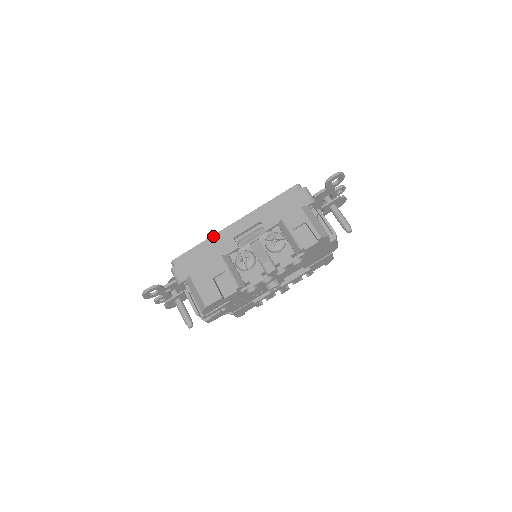
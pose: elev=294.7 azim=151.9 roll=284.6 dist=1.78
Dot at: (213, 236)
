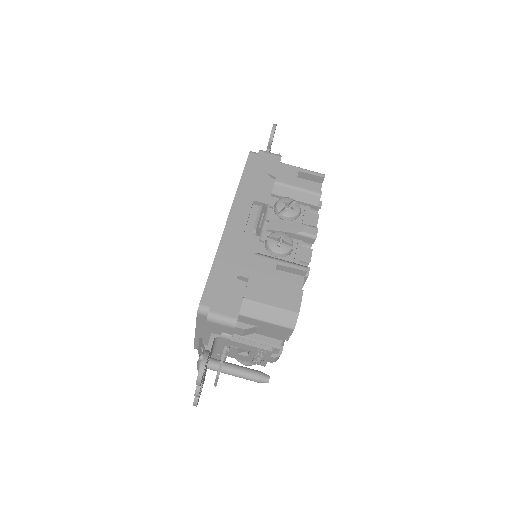
Dot at: (219, 247)
